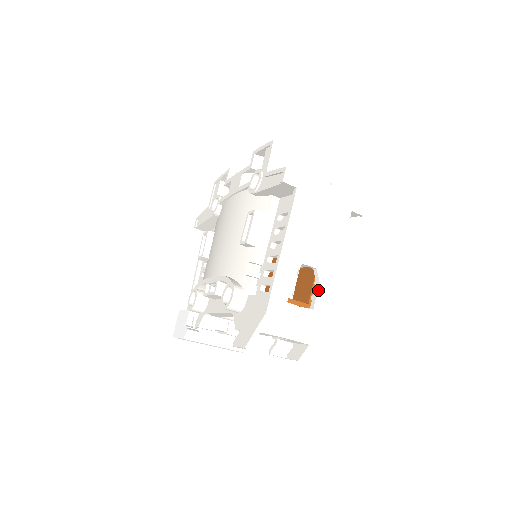
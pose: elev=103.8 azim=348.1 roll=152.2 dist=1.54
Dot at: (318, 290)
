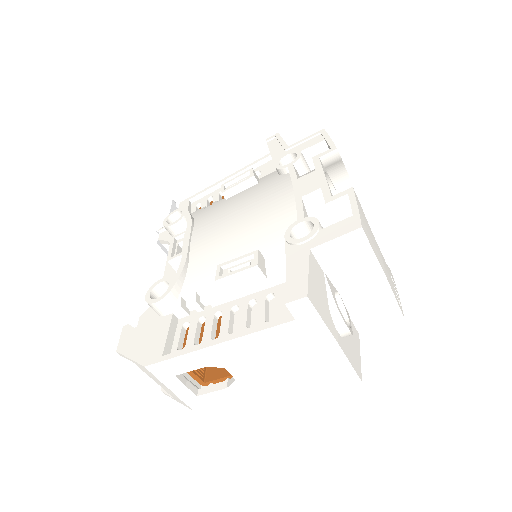
Dot at: (219, 390)
